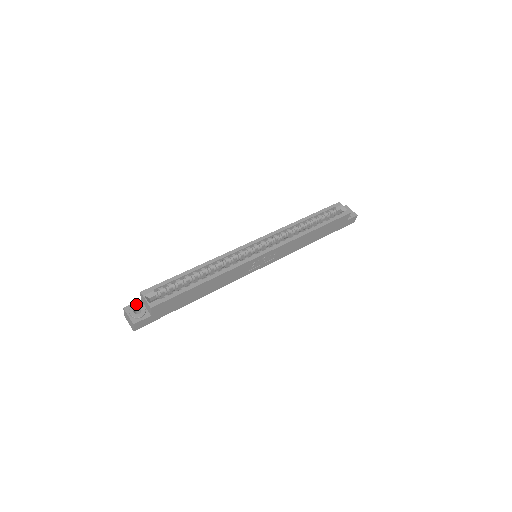
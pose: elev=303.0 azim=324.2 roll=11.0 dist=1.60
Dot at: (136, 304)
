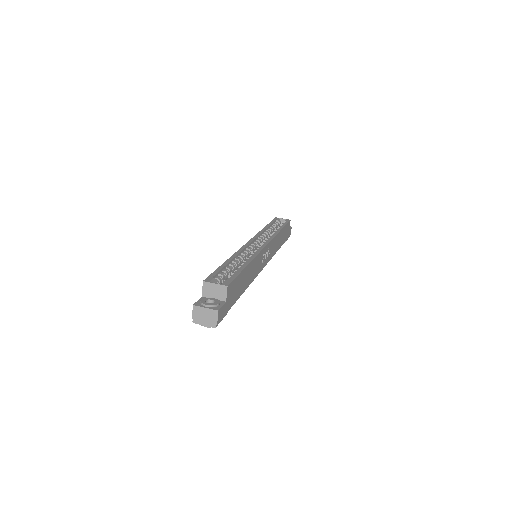
Dot at: (202, 298)
